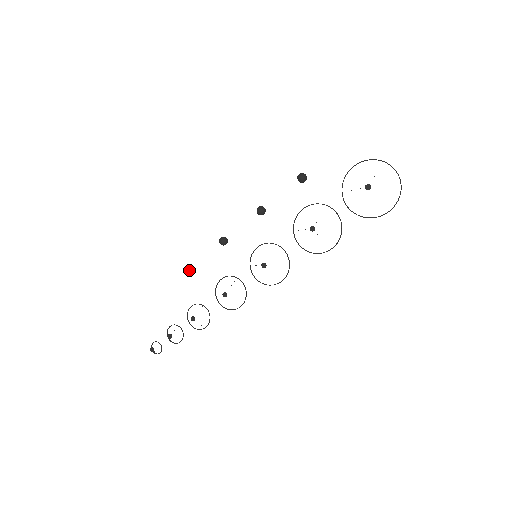
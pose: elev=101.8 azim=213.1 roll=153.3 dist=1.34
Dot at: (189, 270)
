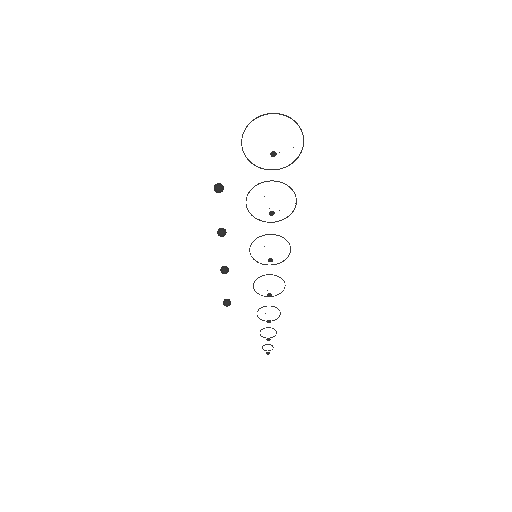
Dot at: (229, 304)
